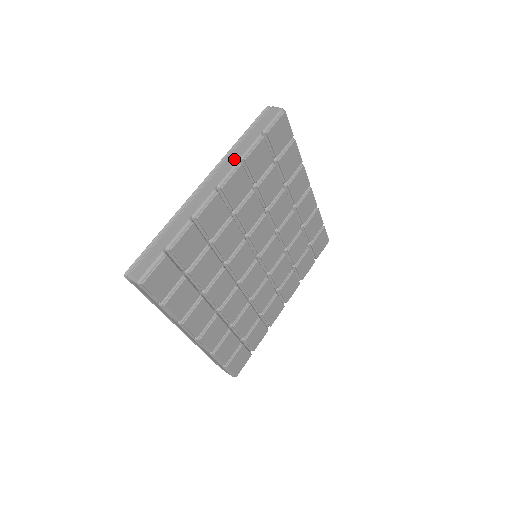
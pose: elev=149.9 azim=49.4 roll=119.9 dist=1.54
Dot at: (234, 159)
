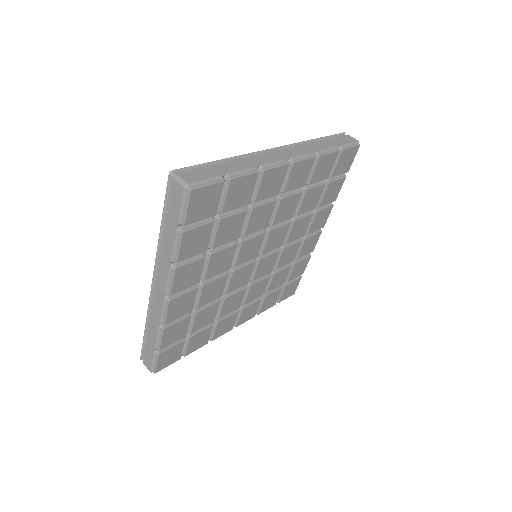
Dot at: (310, 149)
